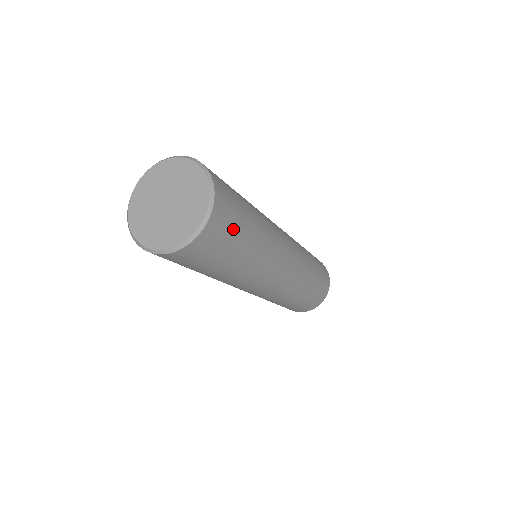
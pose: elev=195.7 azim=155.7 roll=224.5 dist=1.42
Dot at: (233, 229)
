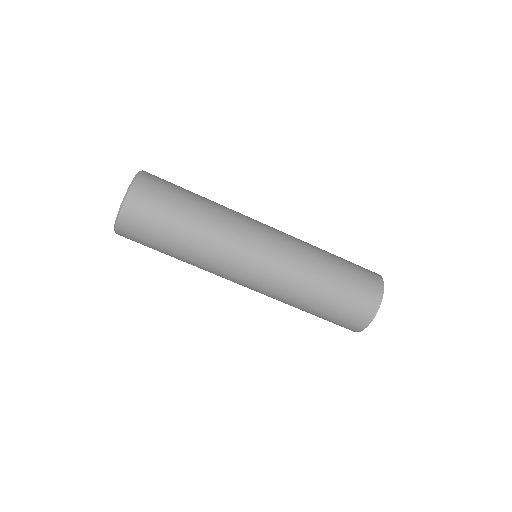
Dot at: (167, 192)
